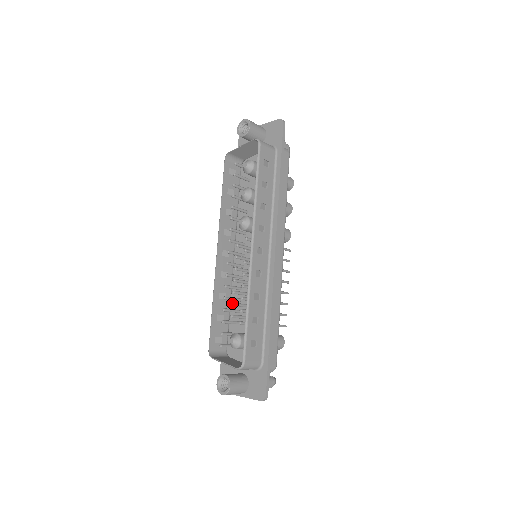
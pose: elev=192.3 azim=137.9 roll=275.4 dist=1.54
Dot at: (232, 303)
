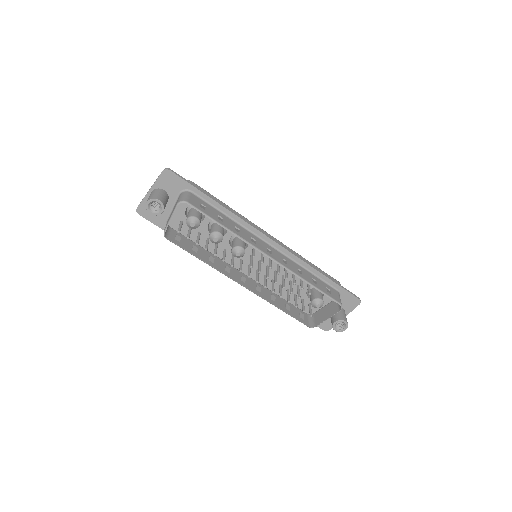
Dot at: (291, 293)
